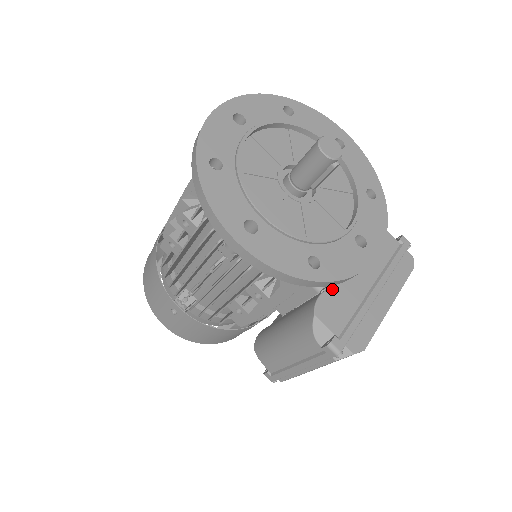
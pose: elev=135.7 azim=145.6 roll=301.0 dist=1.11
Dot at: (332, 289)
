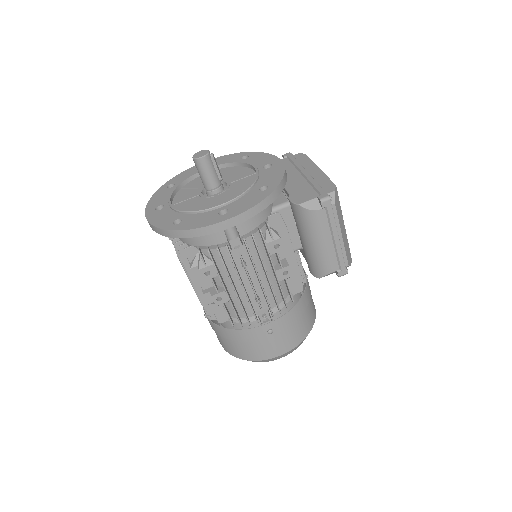
Dot at: (290, 194)
